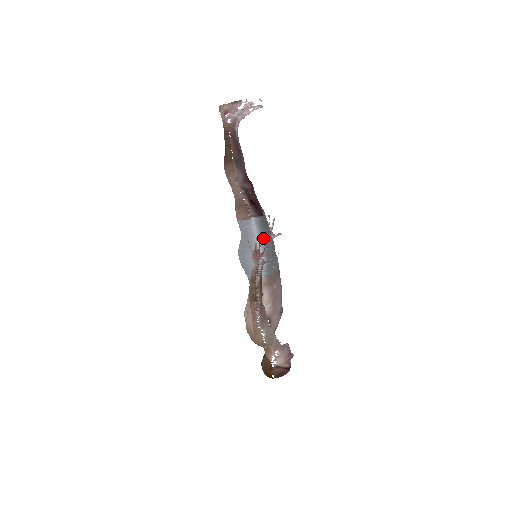
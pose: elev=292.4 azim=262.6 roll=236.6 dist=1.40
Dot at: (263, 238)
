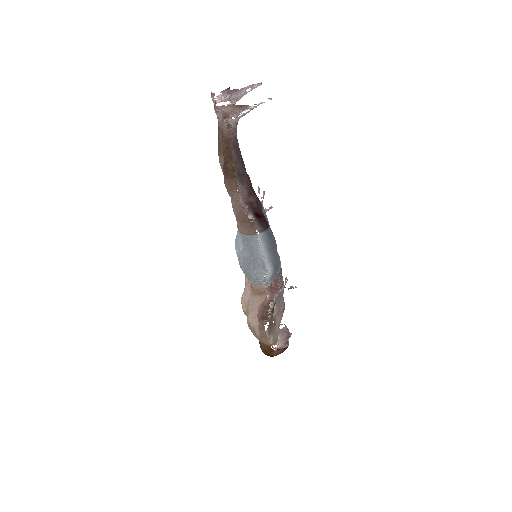
Dot at: (270, 252)
